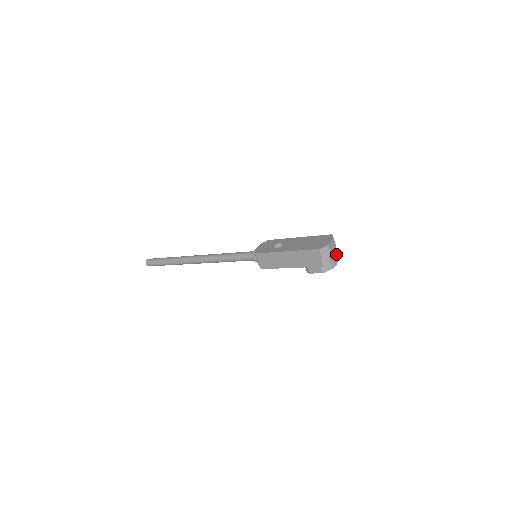
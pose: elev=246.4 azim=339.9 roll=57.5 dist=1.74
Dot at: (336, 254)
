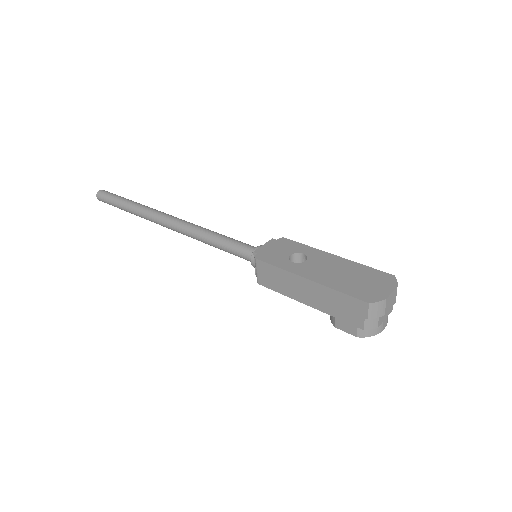
Dot at: (390, 310)
